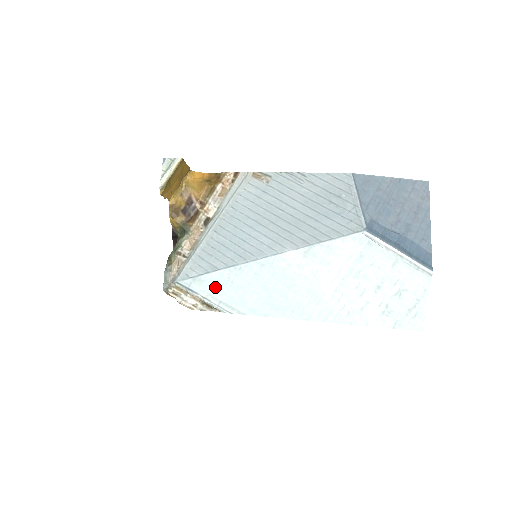
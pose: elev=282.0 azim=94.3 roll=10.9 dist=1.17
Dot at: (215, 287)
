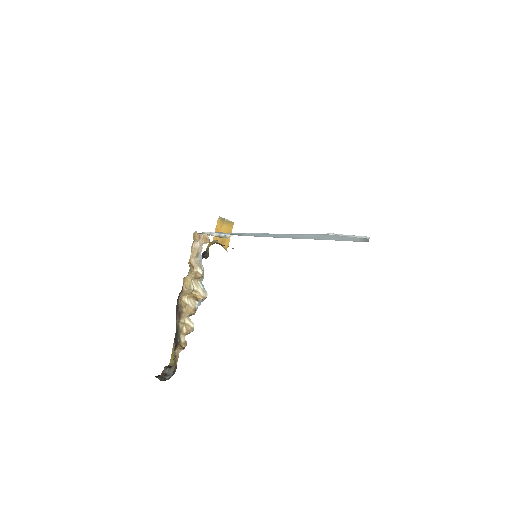
Dot at: occluded
